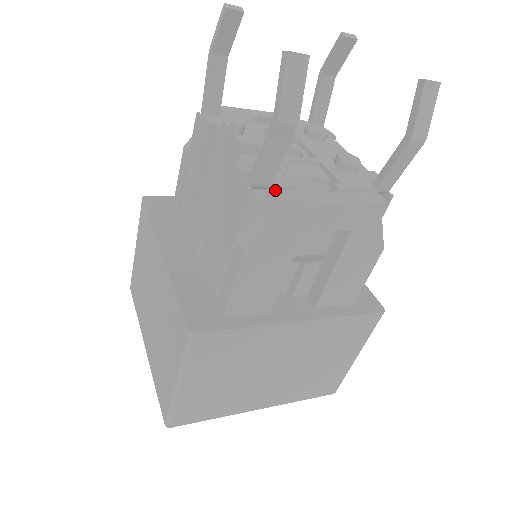
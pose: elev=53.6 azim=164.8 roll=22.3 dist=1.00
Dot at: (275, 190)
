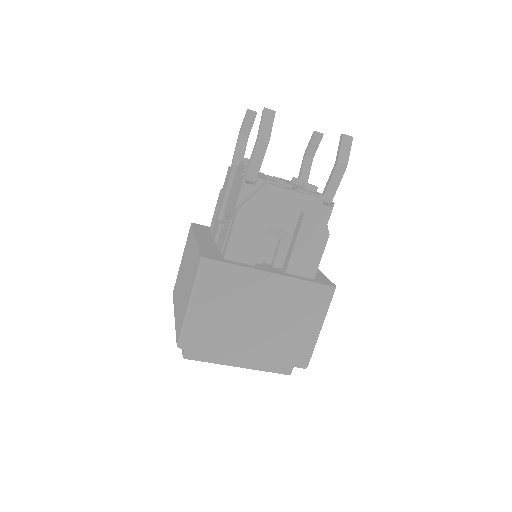
Dot at: (259, 181)
